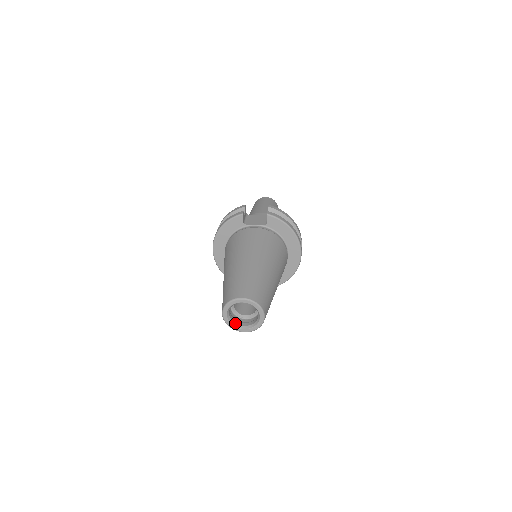
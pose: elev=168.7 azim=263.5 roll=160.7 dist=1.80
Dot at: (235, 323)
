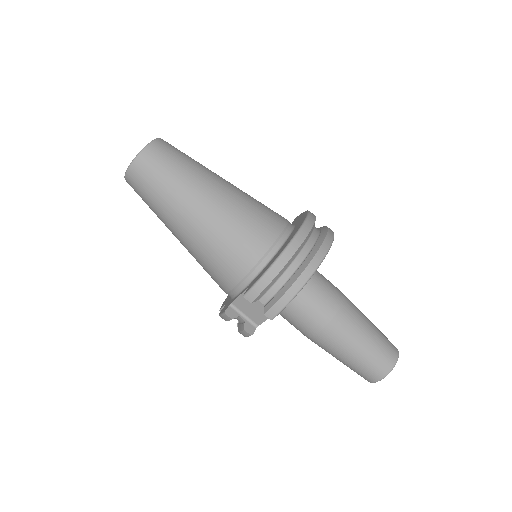
Dot at: occluded
